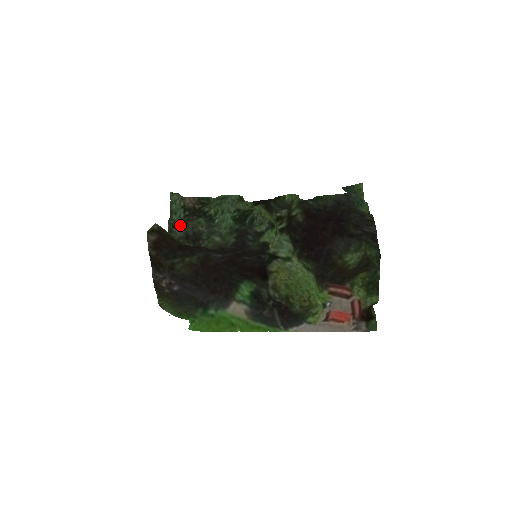
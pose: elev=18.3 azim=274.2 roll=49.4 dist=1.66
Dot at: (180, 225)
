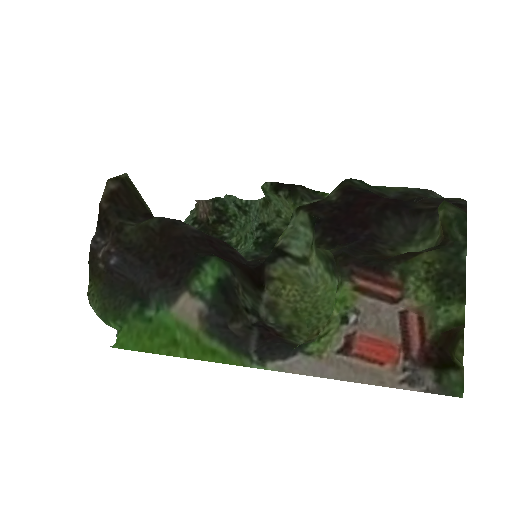
Dot at: occluded
